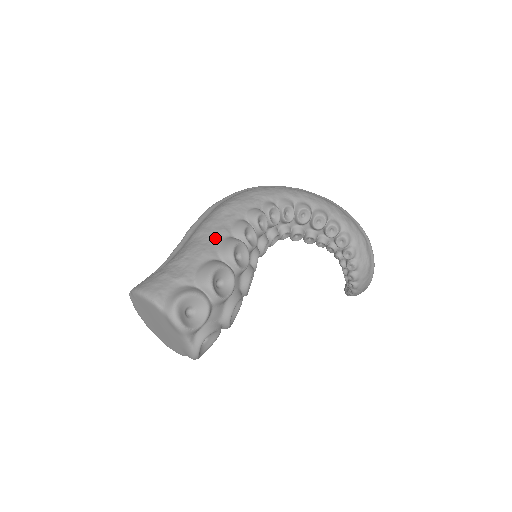
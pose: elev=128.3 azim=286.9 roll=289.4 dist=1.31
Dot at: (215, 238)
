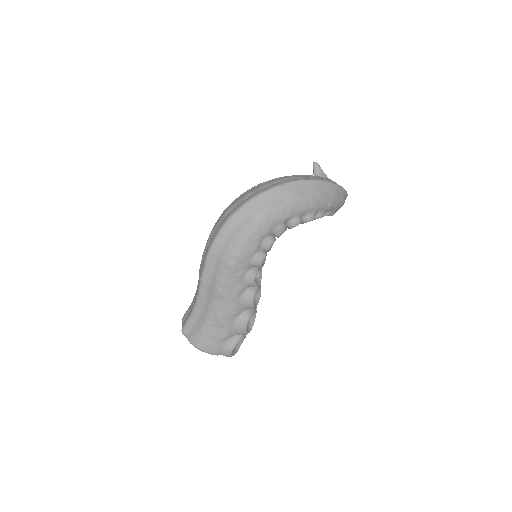
Dot at: (235, 299)
